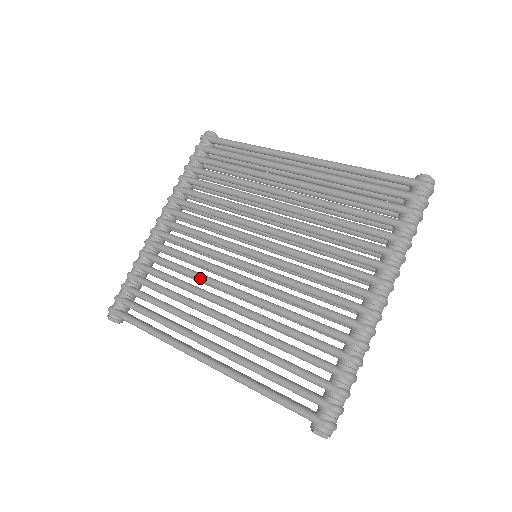
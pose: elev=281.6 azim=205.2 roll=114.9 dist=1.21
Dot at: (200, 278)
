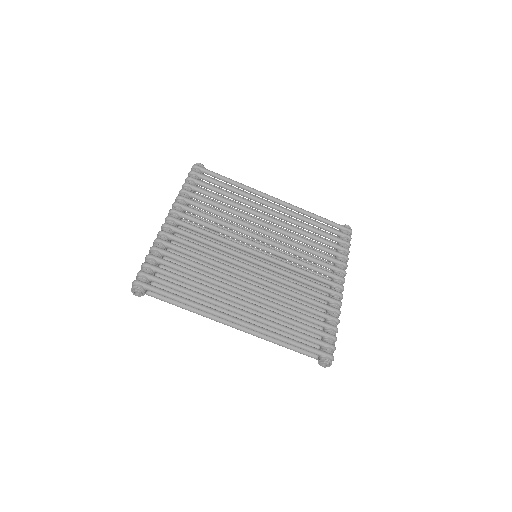
Dot at: (221, 265)
